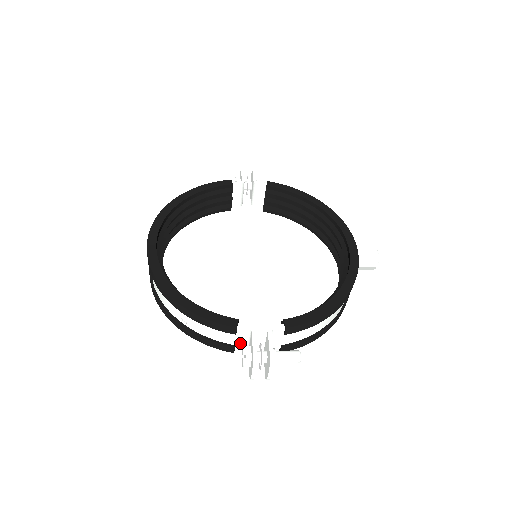
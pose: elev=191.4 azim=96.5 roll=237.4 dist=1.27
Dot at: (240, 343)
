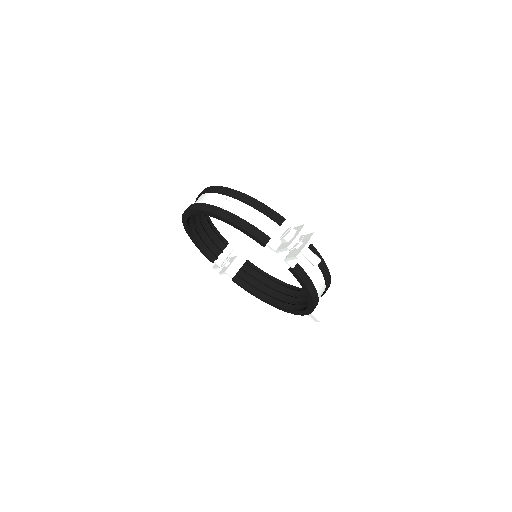
Dot at: (275, 239)
